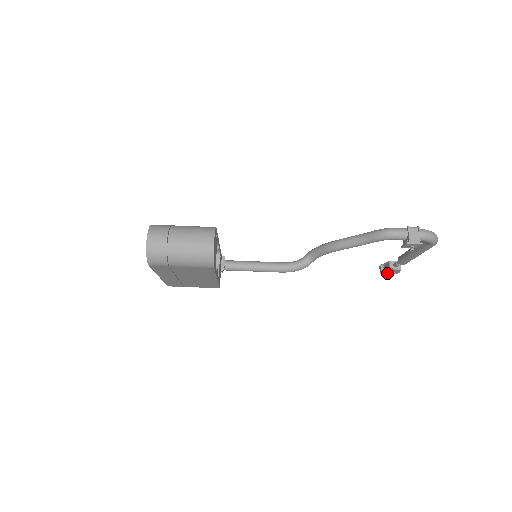
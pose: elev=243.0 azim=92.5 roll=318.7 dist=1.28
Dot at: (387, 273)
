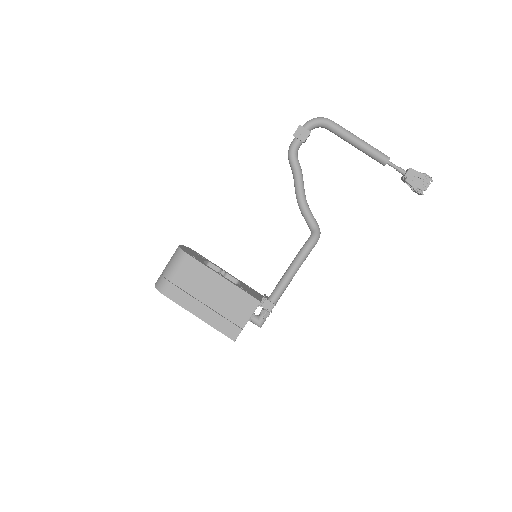
Dot at: (423, 187)
